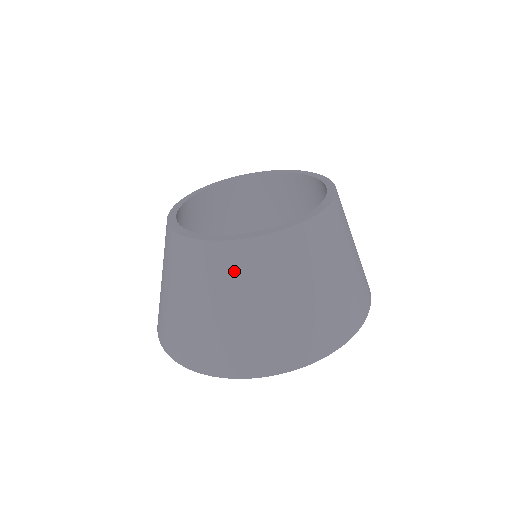
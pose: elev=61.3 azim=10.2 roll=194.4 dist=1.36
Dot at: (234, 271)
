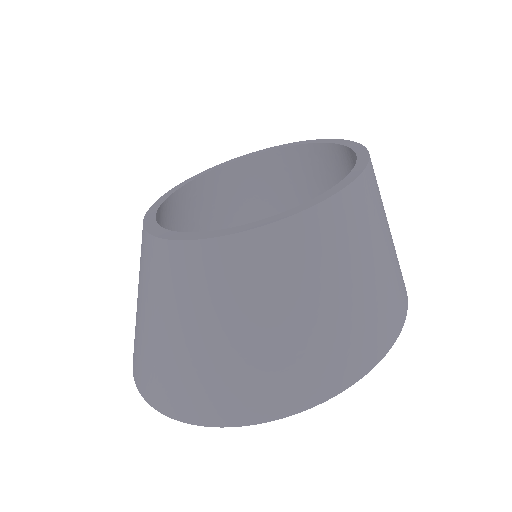
Dot at: (154, 276)
